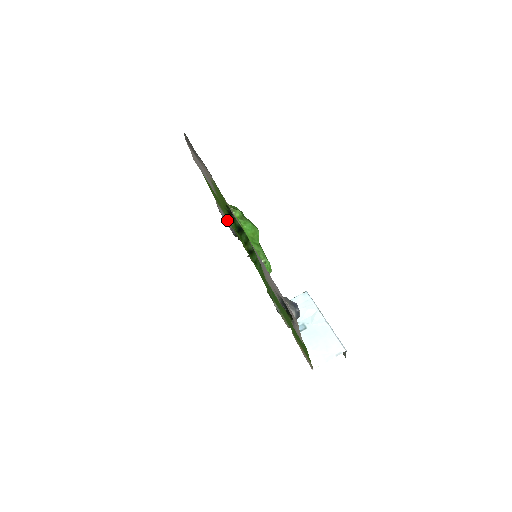
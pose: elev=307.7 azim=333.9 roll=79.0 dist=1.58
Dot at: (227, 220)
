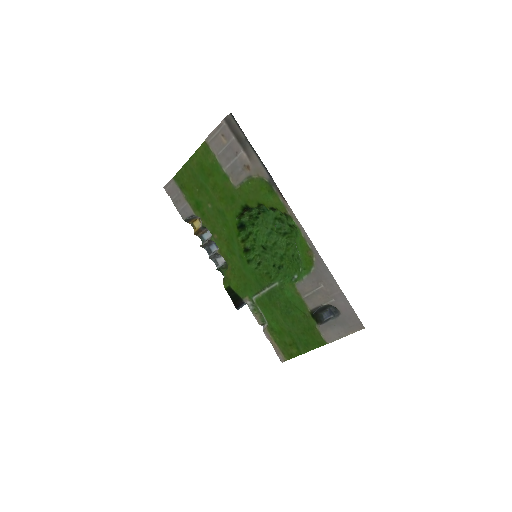
Dot at: (187, 203)
